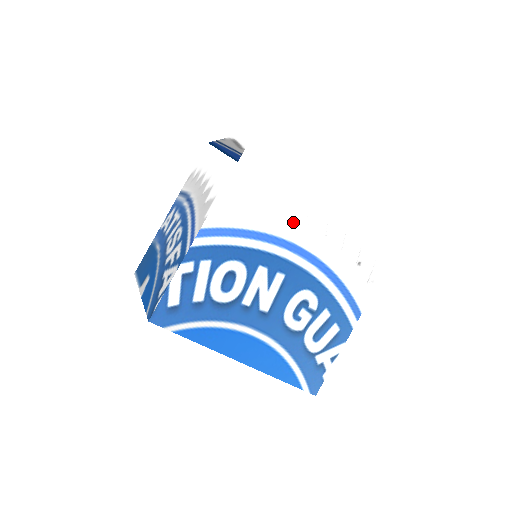
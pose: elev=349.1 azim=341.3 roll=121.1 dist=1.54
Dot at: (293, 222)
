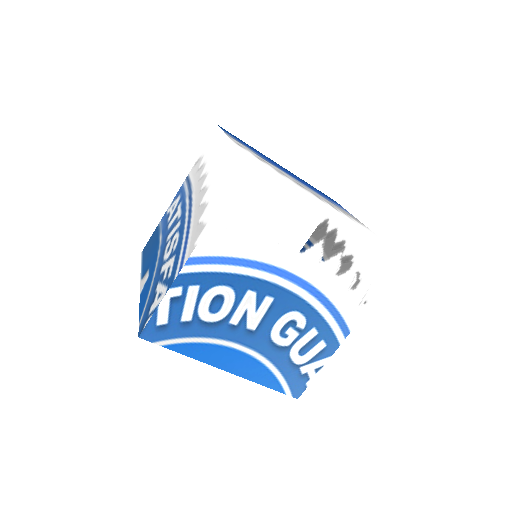
Dot at: (285, 250)
